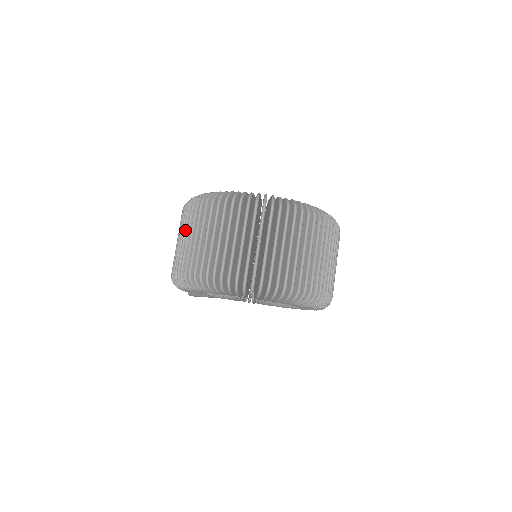
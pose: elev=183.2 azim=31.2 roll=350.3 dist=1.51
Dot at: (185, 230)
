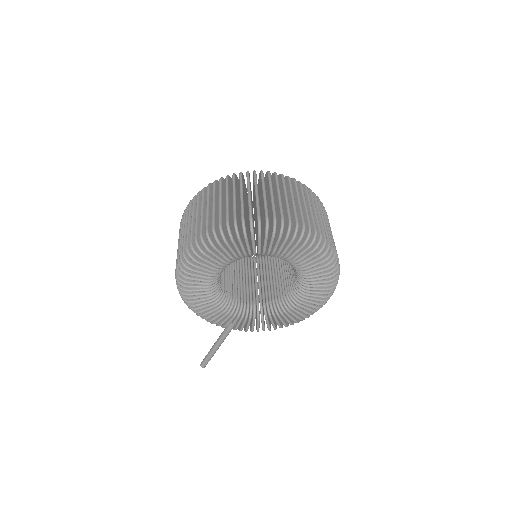
Dot at: (183, 227)
